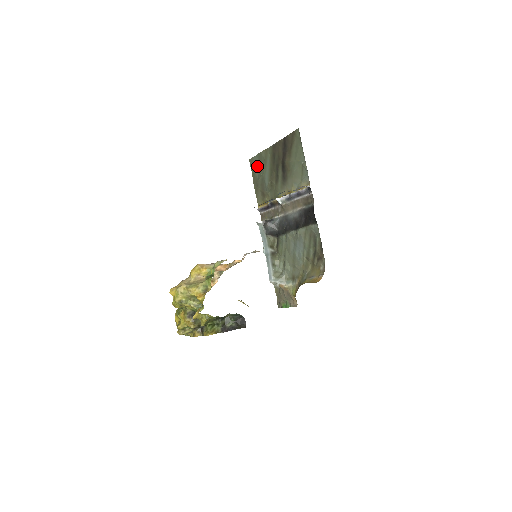
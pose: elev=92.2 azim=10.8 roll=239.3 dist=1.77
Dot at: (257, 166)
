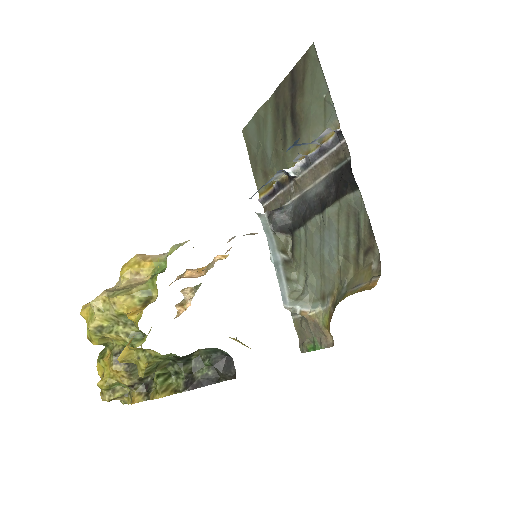
Dot at: (254, 135)
